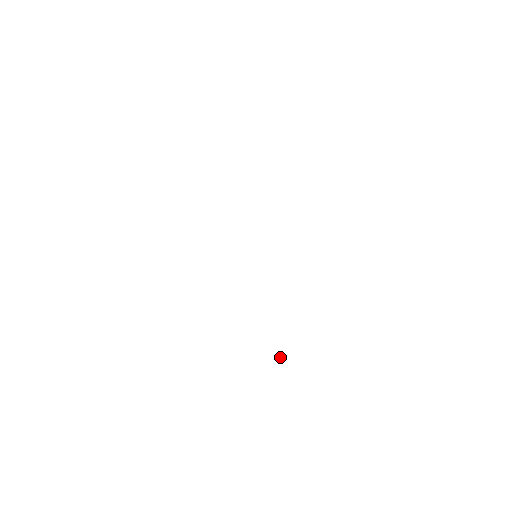
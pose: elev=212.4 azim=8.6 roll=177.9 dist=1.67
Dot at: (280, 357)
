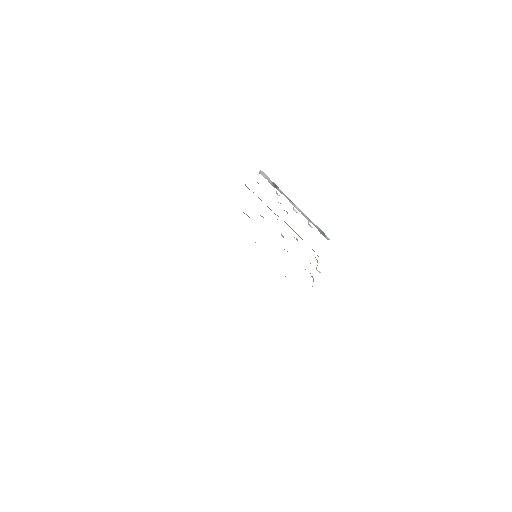
Dot at: occluded
